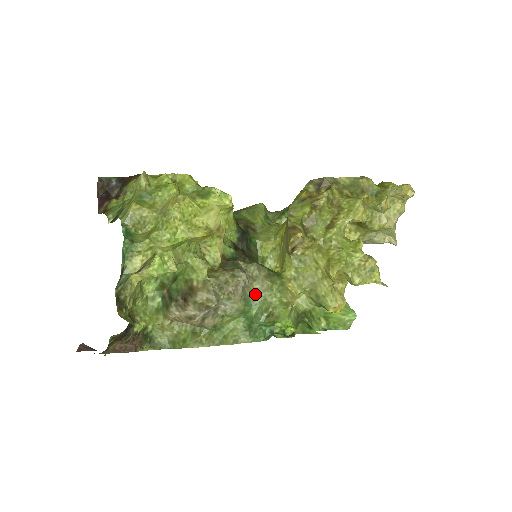
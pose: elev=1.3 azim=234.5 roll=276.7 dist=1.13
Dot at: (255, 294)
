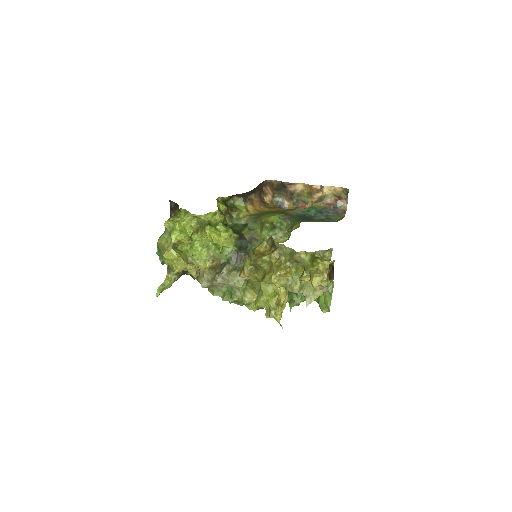
Dot at: (232, 287)
